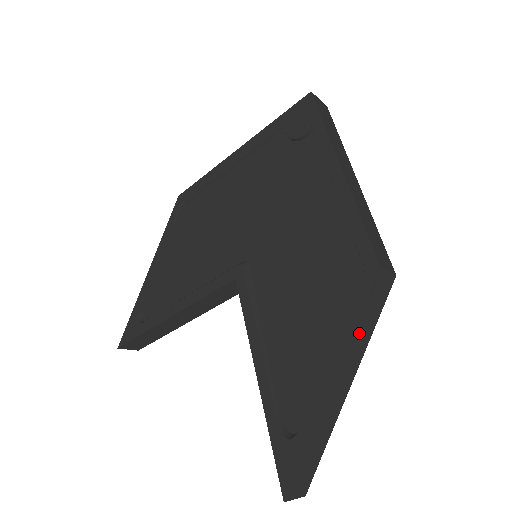
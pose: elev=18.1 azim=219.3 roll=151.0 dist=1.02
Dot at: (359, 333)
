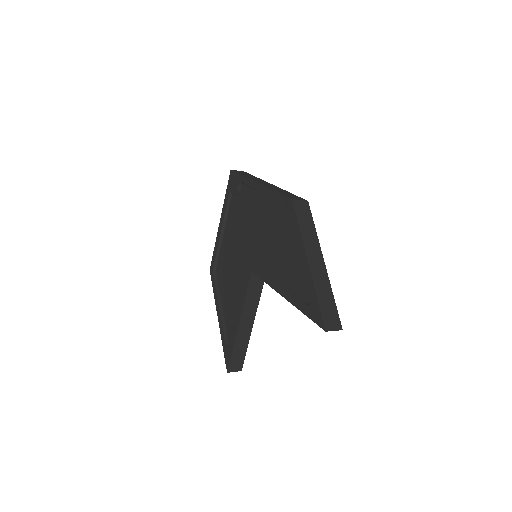
Dot at: (305, 233)
